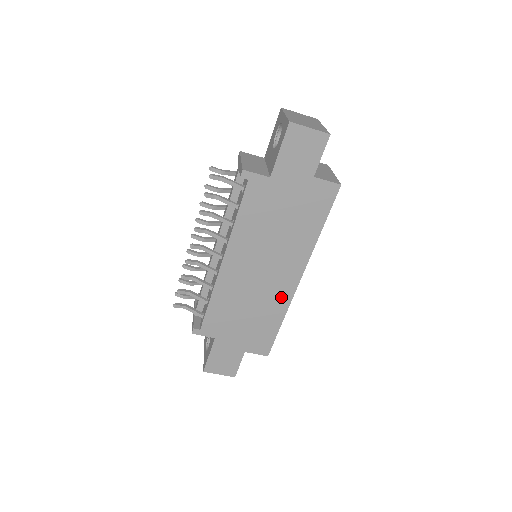
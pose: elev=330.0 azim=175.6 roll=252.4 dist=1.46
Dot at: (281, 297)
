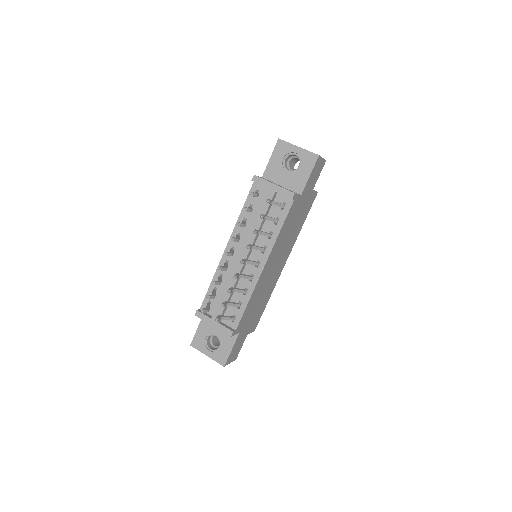
Dot at: (275, 281)
